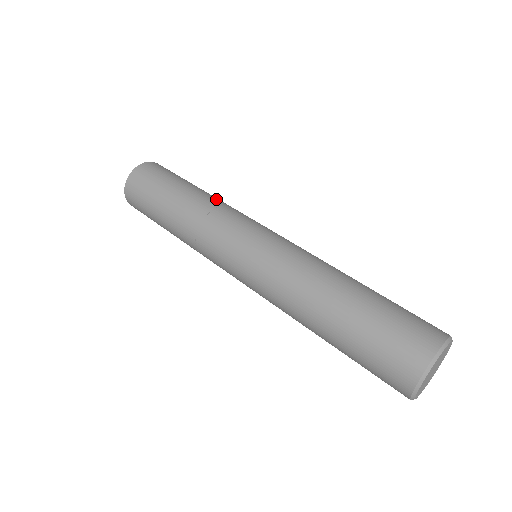
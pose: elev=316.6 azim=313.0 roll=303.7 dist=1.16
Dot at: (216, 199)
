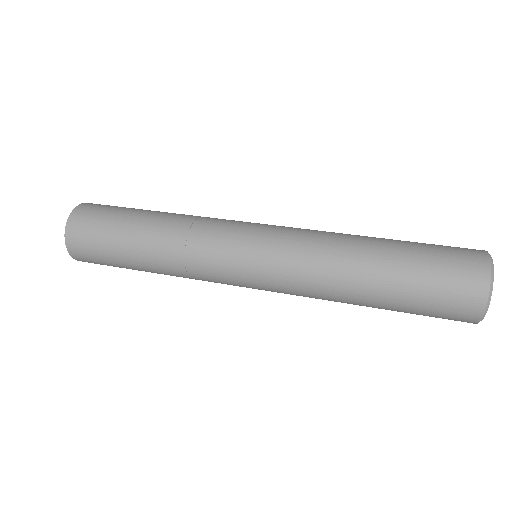
Dot at: occluded
